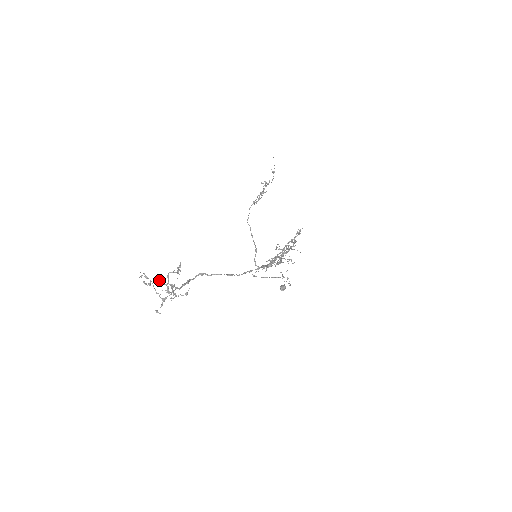
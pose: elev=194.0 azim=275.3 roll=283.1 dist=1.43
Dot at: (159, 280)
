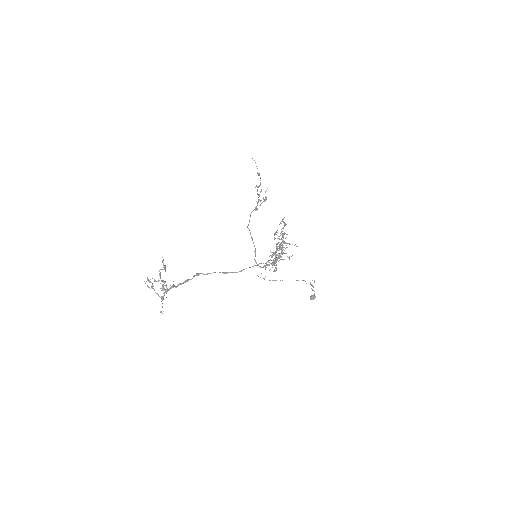
Dot at: (152, 278)
